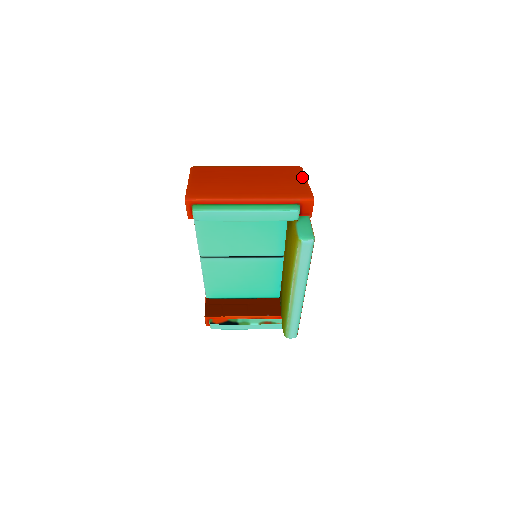
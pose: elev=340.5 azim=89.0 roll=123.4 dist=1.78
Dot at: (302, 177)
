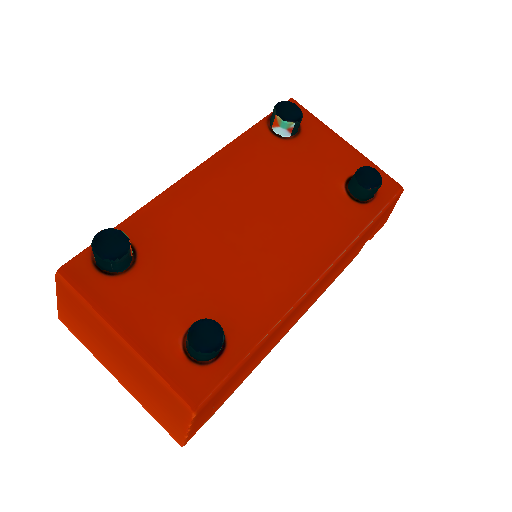
Dot at: (184, 424)
